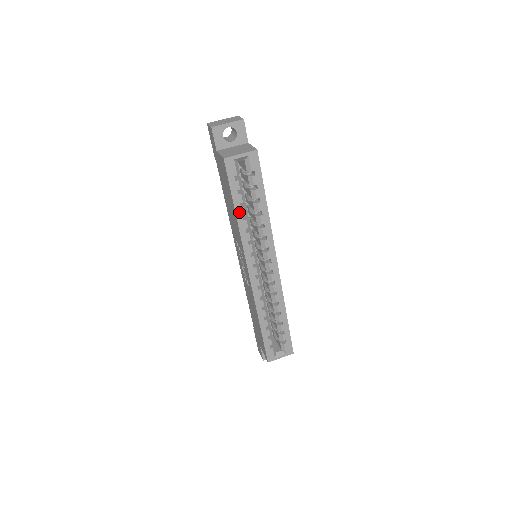
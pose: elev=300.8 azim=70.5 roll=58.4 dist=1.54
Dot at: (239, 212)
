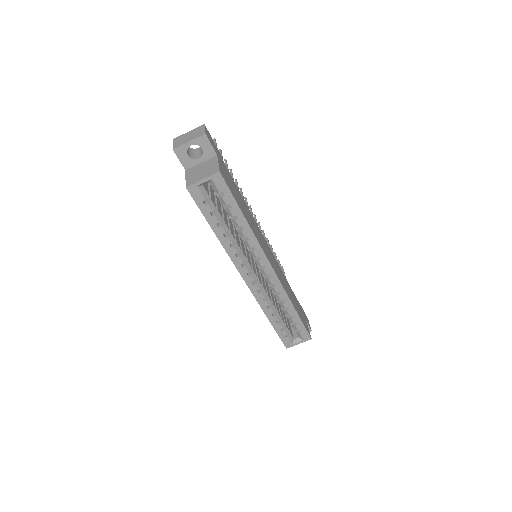
Dot at: (218, 231)
